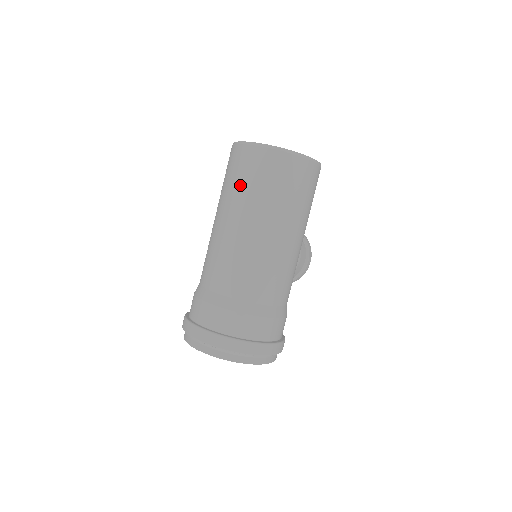
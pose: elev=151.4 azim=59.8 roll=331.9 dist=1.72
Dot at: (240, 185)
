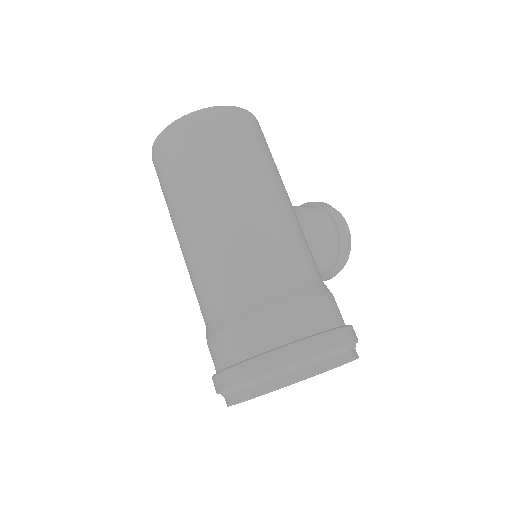
Dot at: (166, 191)
